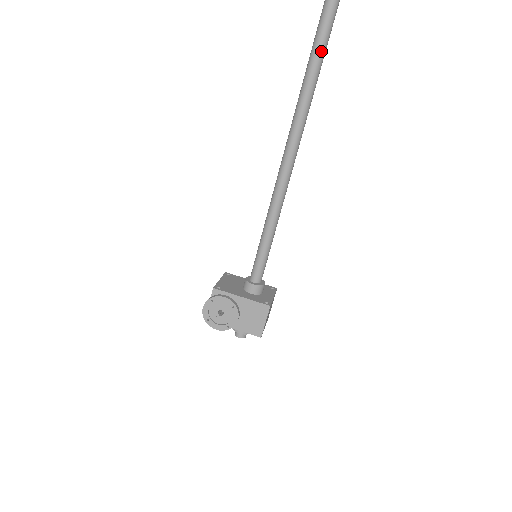
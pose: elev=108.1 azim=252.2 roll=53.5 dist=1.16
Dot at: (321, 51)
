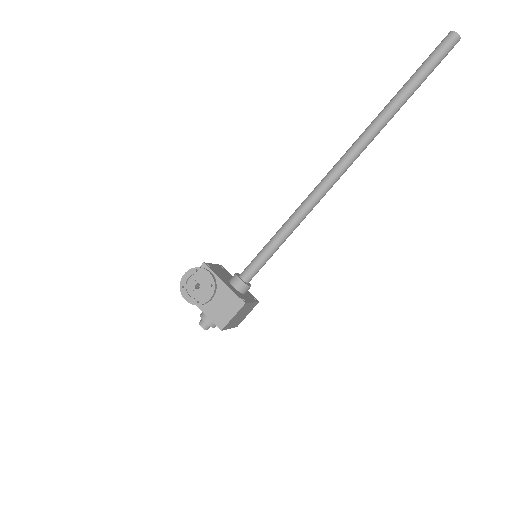
Dot at: (396, 106)
